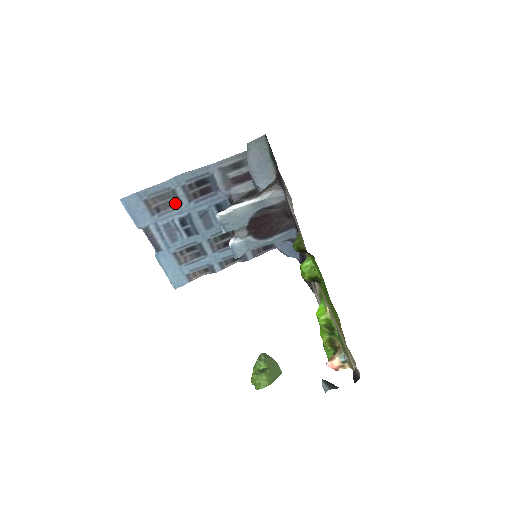
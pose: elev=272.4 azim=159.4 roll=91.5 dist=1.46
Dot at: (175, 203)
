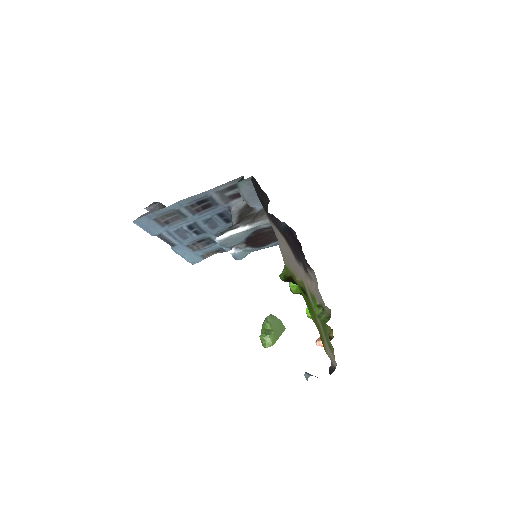
Dot at: (181, 217)
